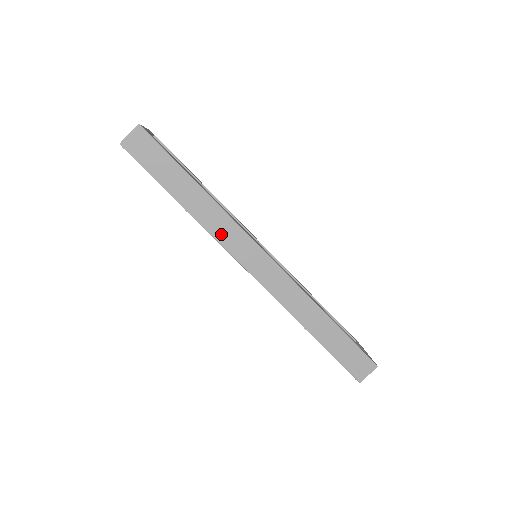
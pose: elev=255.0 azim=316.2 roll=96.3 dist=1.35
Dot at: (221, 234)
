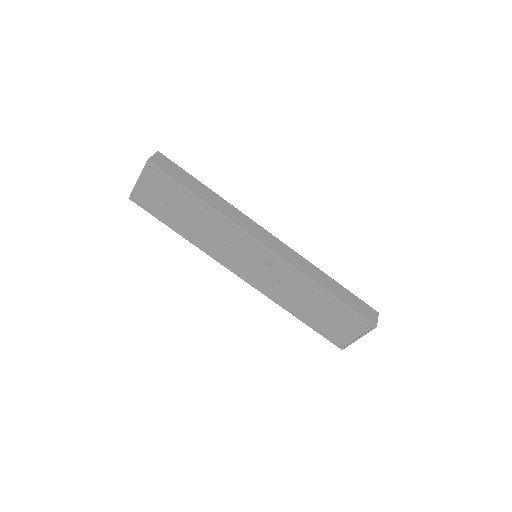
Dot at: (237, 221)
